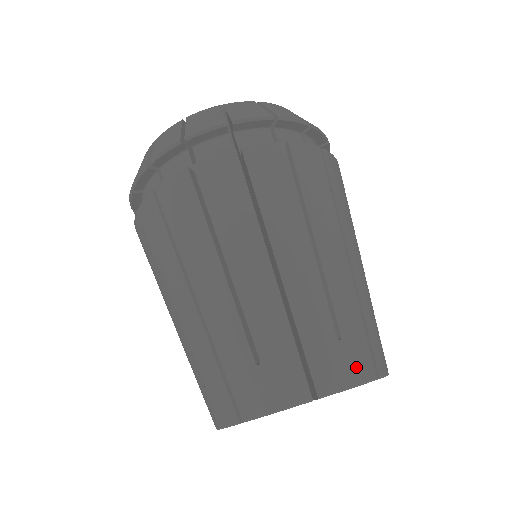
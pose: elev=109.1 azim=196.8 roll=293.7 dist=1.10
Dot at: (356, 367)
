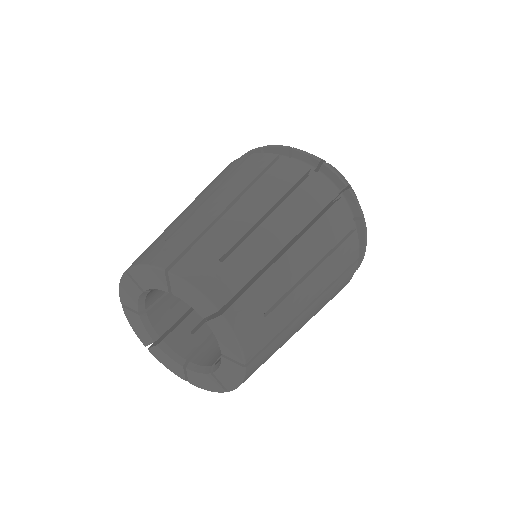
Dot at: (157, 256)
